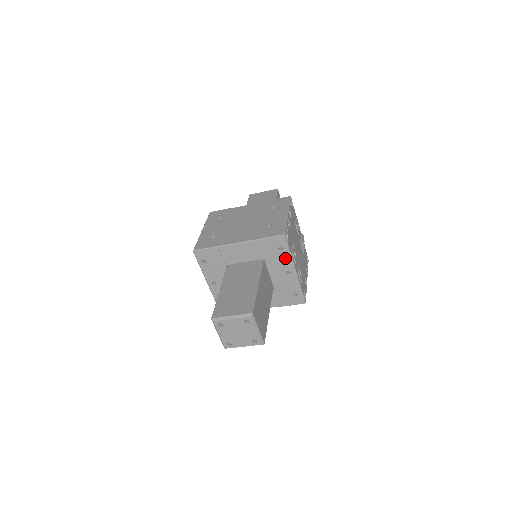
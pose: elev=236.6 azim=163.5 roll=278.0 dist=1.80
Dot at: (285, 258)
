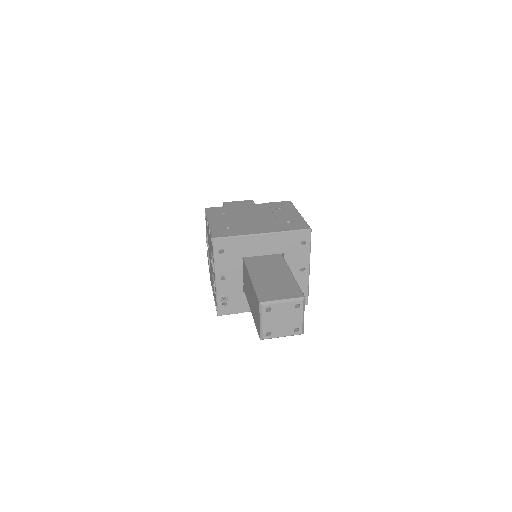
Dot at: (304, 254)
